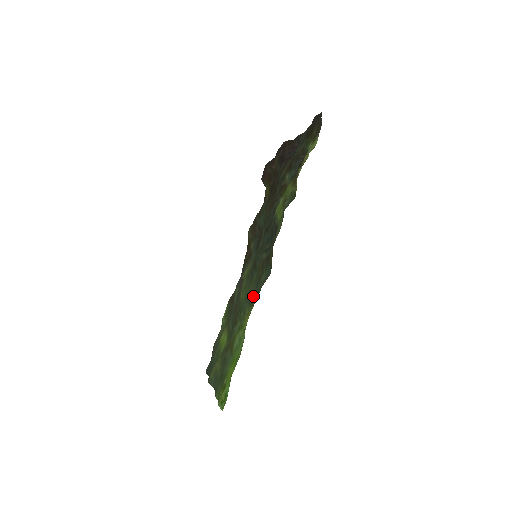
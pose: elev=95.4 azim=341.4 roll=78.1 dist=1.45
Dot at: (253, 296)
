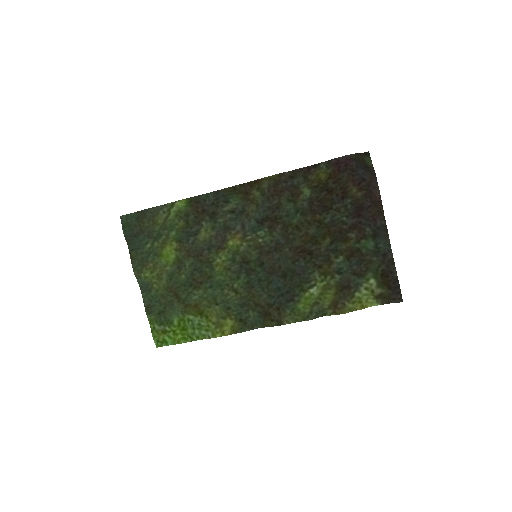
Dot at: (232, 307)
